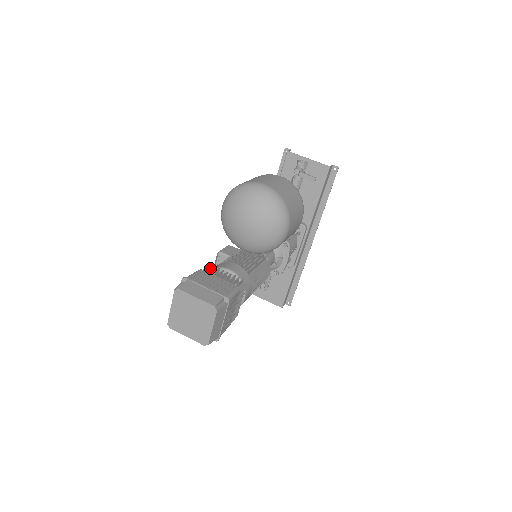
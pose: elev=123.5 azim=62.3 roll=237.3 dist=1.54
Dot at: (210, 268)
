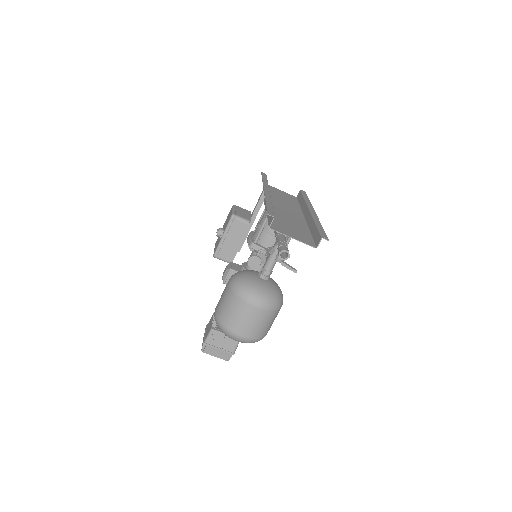
Dot at: occluded
